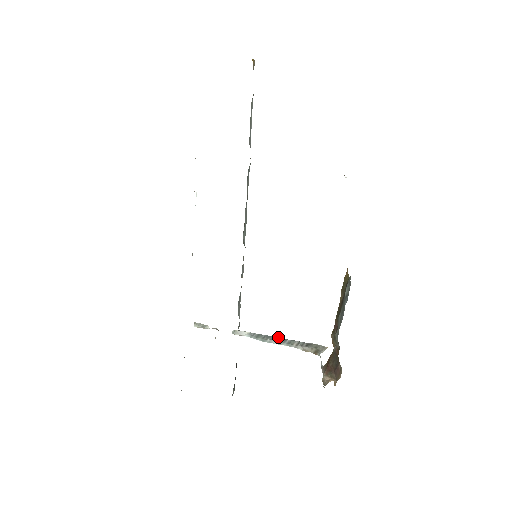
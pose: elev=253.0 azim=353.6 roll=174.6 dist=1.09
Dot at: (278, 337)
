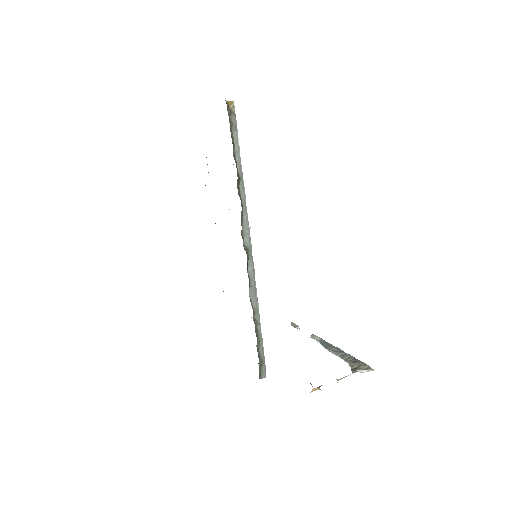
Dot at: (339, 348)
